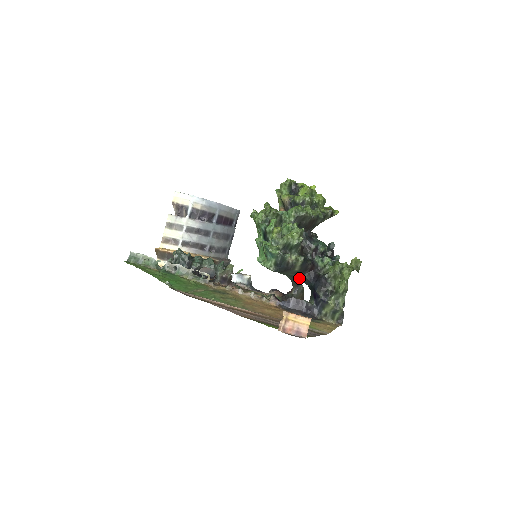
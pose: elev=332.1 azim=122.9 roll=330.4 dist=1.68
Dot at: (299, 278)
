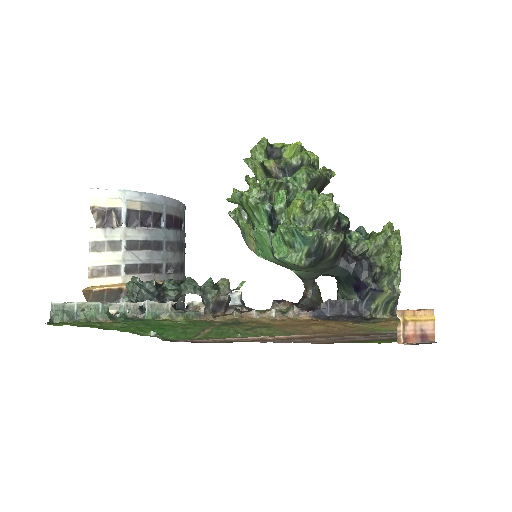
Dot at: (326, 270)
